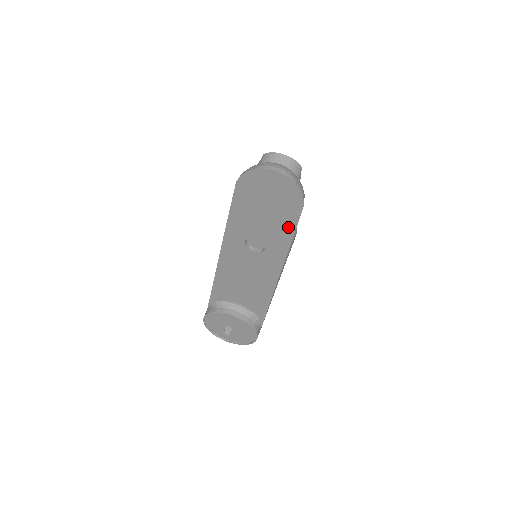
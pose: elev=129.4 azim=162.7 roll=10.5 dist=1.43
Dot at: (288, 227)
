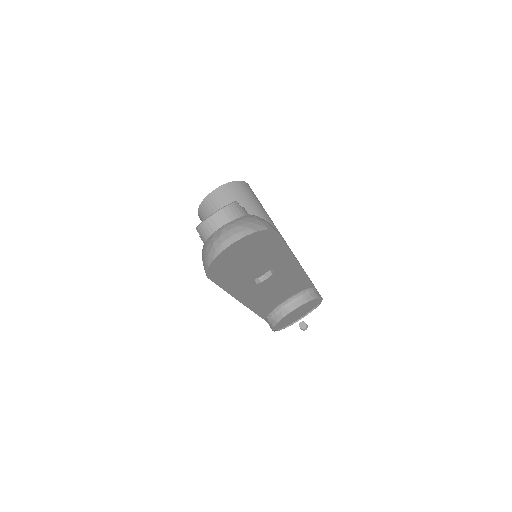
Dot at: (278, 248)
